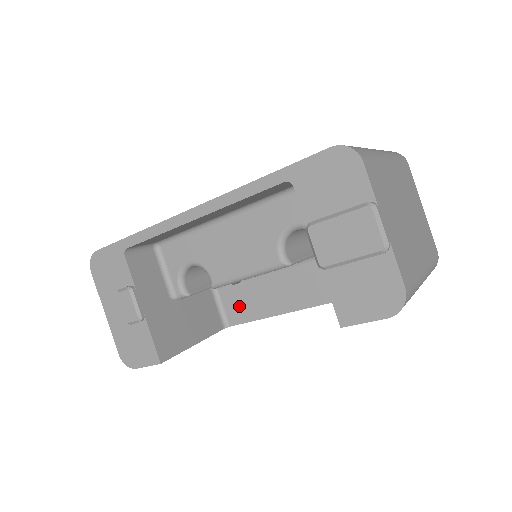
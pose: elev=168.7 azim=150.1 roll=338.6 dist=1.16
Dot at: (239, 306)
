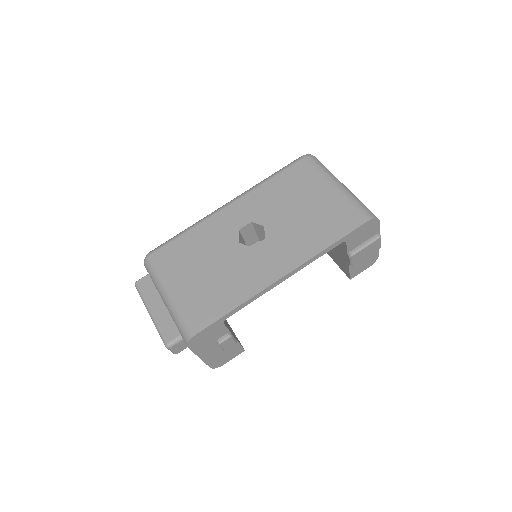
Dot at: occluded
